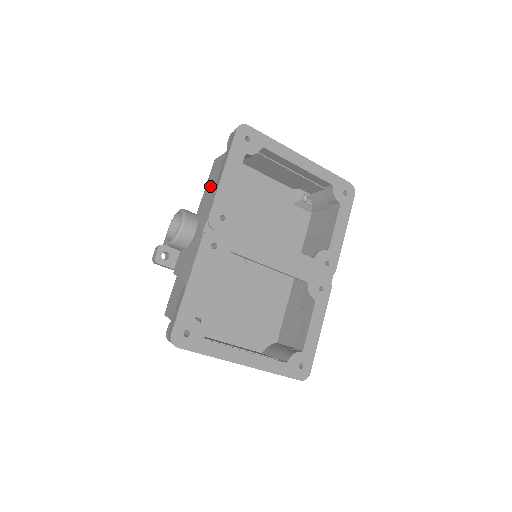
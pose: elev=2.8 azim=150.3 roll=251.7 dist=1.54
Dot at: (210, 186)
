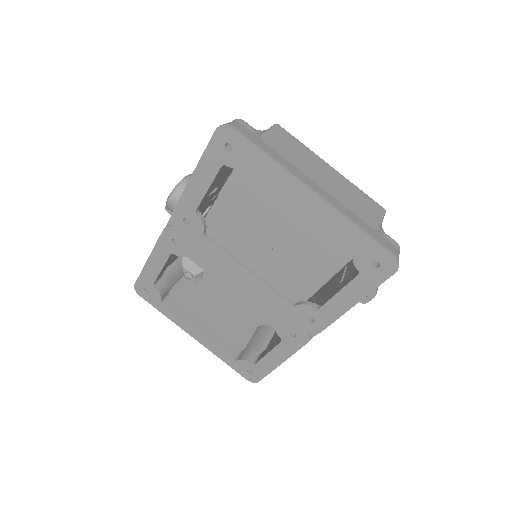
Dot at: occluded
